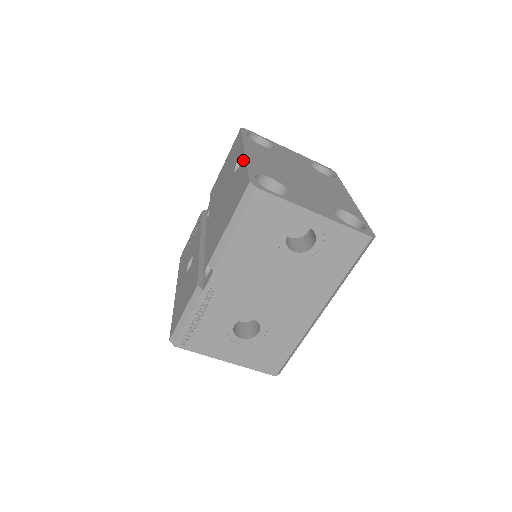
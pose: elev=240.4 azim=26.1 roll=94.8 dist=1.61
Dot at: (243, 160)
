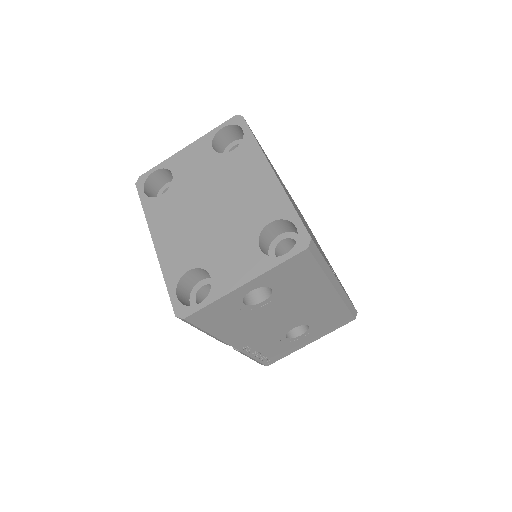
Dot at: occluded
